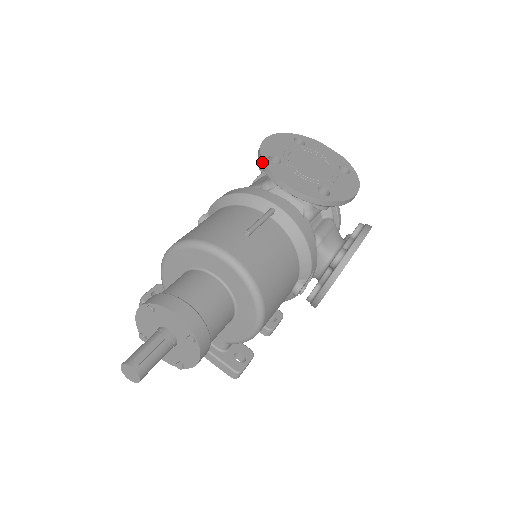
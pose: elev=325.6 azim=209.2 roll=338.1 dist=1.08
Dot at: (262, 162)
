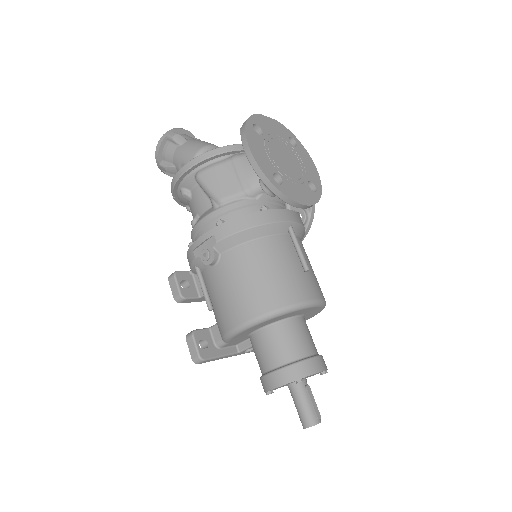
Dot at: (277, 191)
